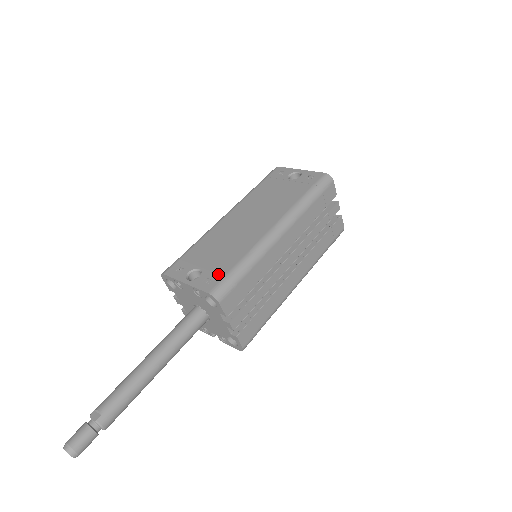
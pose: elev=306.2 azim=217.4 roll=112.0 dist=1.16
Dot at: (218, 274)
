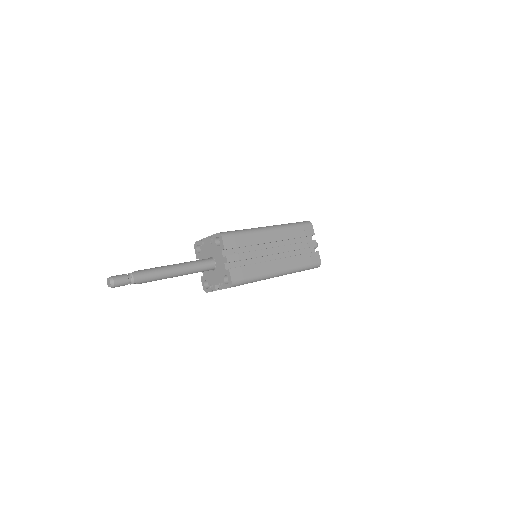
Dot at: occluded
